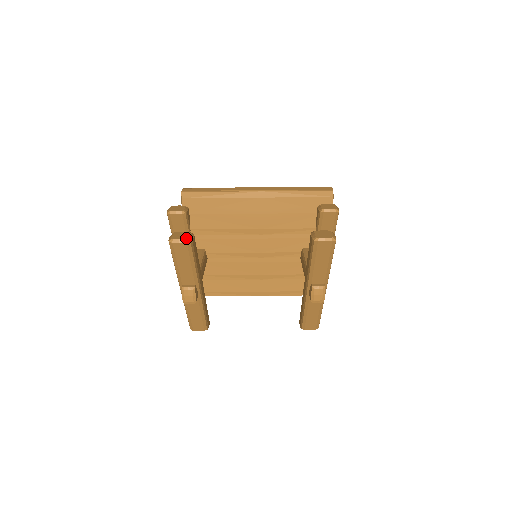
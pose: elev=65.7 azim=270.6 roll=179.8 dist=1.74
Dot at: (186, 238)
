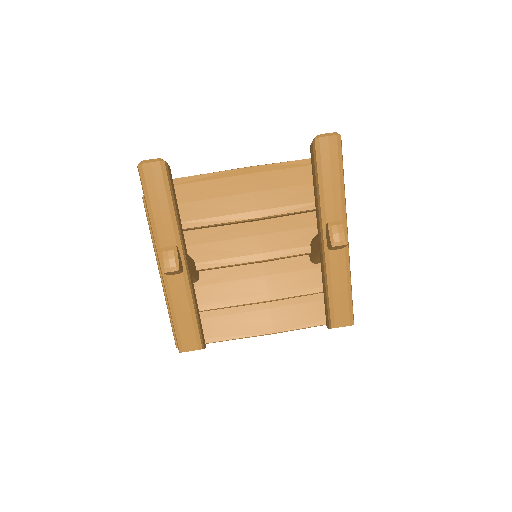
Dot at: (159, 158)
